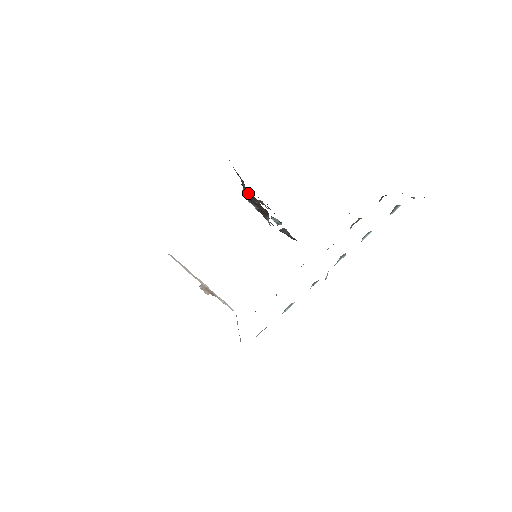
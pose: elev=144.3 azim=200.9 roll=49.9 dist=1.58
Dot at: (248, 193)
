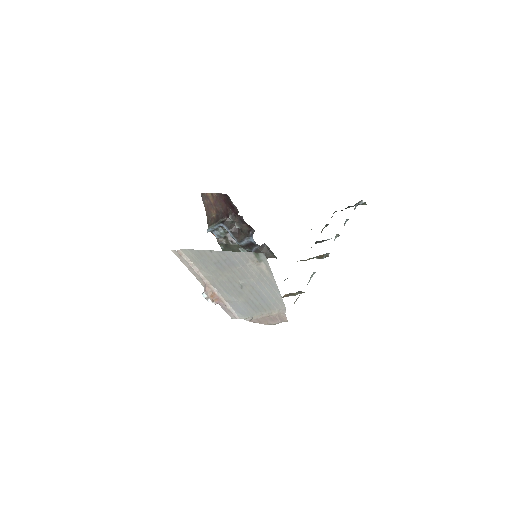
Dot at: (227, 217)
